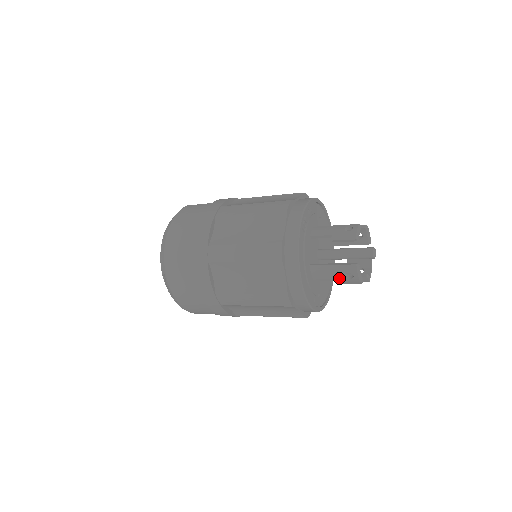
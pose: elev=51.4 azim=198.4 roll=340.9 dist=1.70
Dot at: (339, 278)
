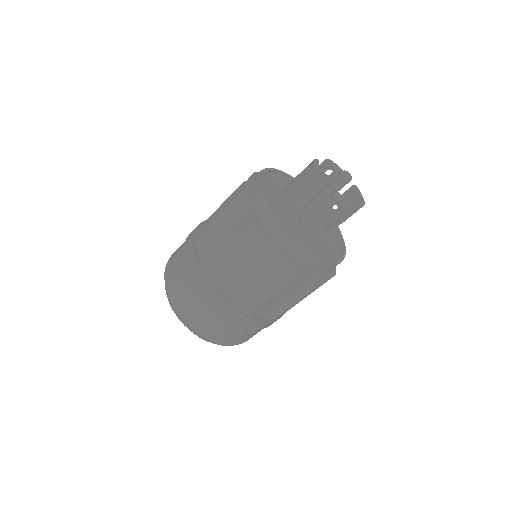
Dot at: (330, 218)
